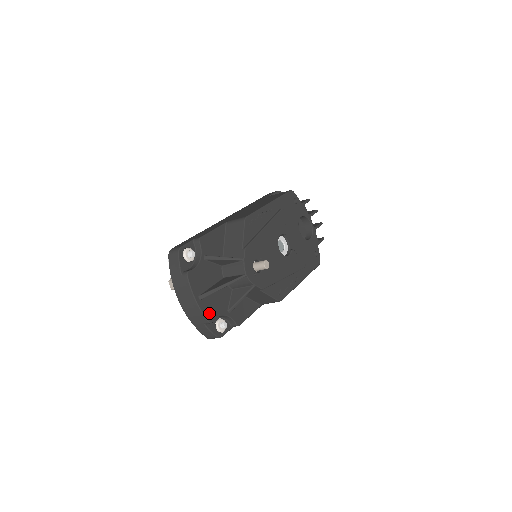
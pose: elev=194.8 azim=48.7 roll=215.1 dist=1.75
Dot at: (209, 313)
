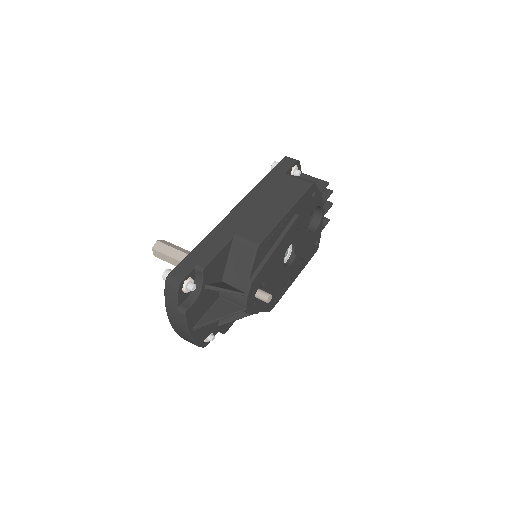
Dot at: (200, 338)
